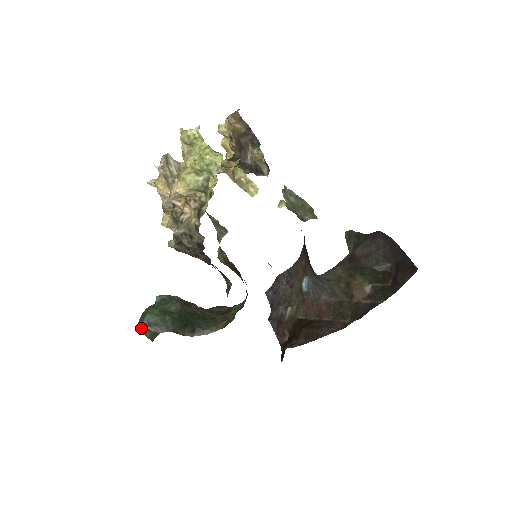
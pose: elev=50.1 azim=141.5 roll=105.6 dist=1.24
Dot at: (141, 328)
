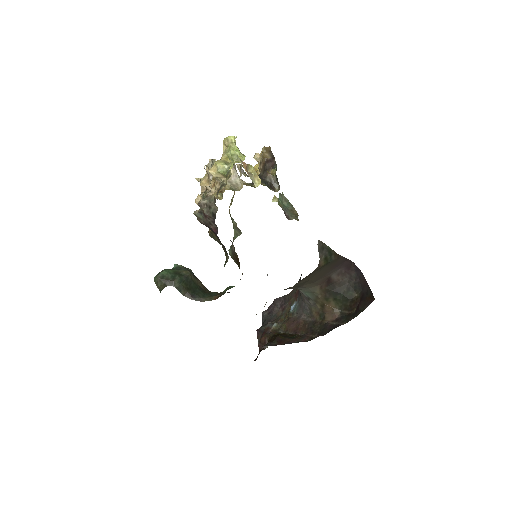
Dot at: (156, 279)
